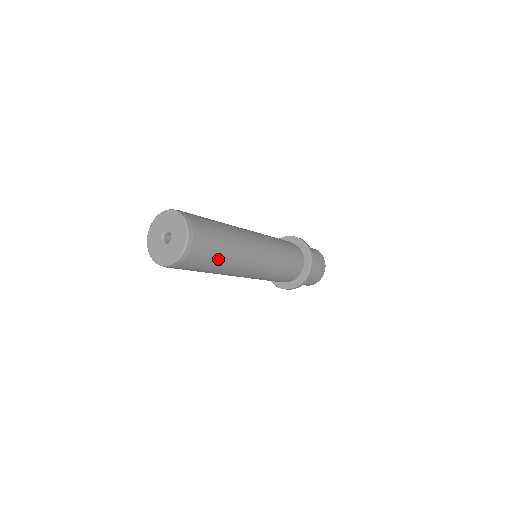
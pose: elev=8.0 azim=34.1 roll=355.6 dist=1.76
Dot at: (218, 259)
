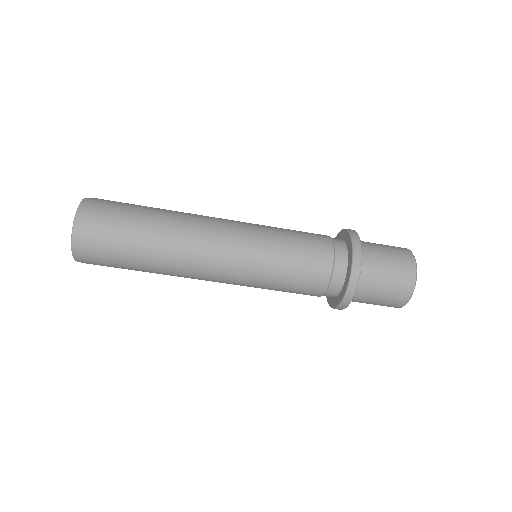
Dot at: (144, 210)
